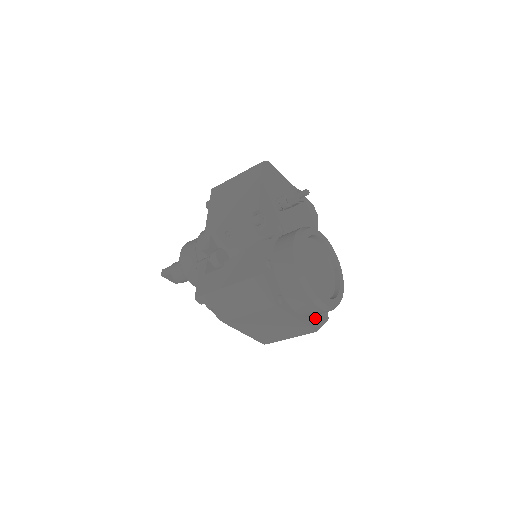
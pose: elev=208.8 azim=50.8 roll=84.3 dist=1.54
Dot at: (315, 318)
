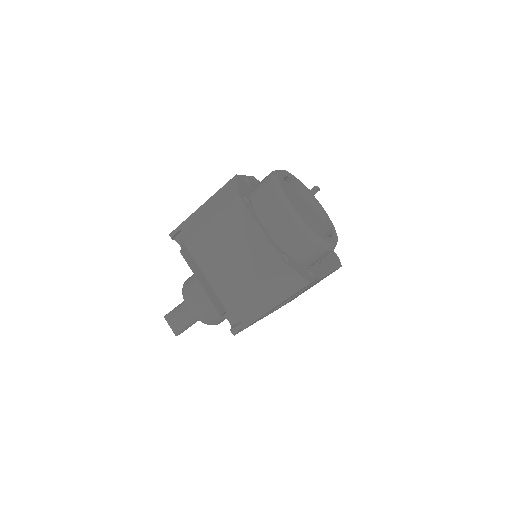
Dot at: (289, 258)
